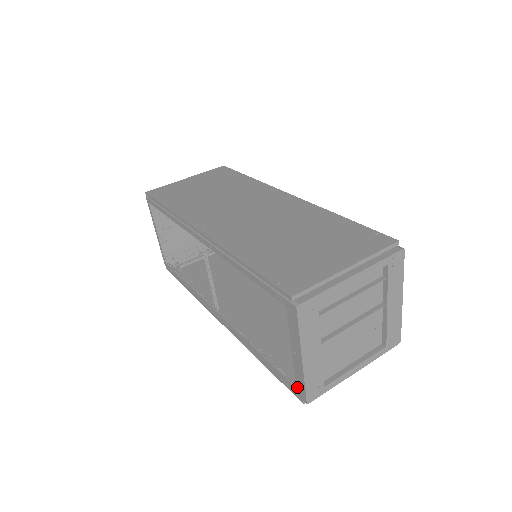
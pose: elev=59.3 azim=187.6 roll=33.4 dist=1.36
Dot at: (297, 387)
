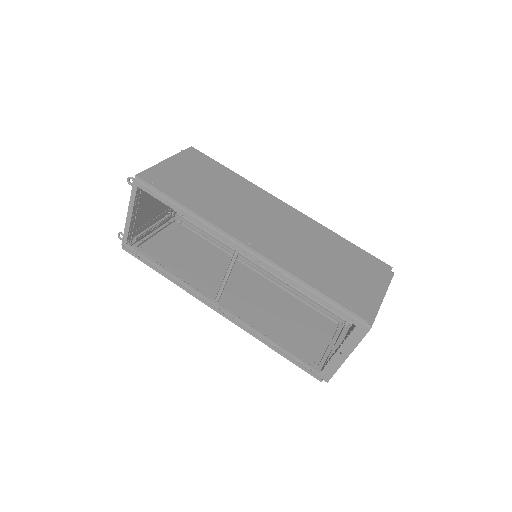
Dot at: (323, 372)
